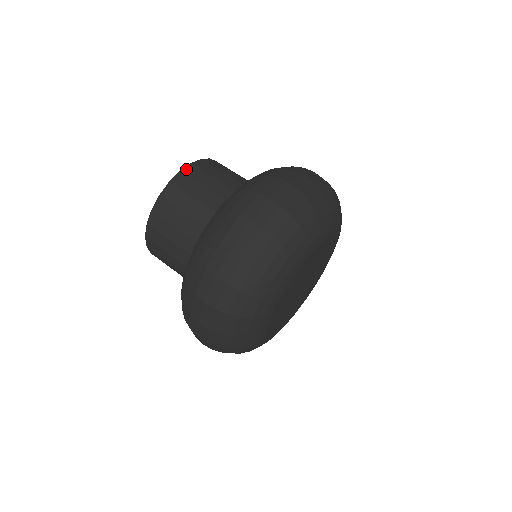
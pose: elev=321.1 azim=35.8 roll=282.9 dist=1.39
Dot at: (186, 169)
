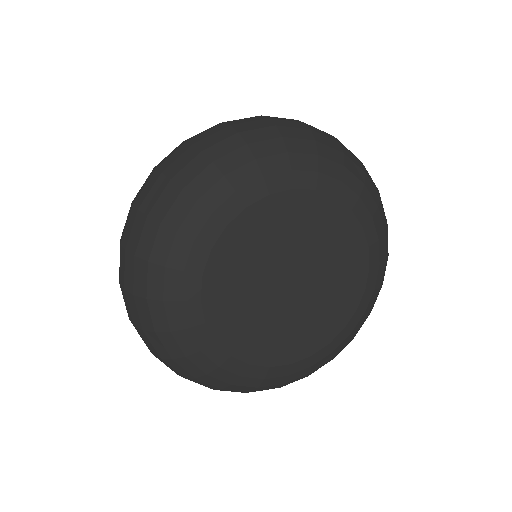
Dot at: occluded
